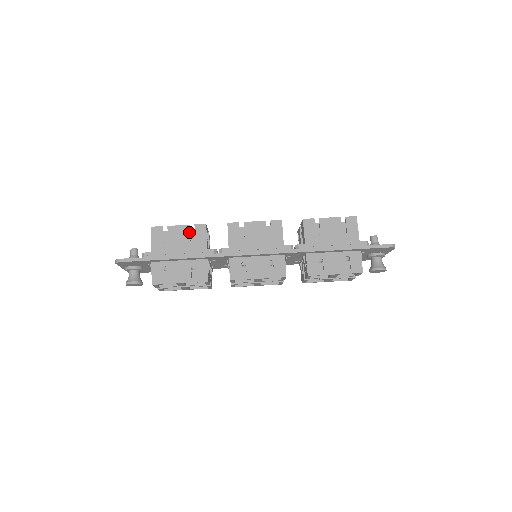
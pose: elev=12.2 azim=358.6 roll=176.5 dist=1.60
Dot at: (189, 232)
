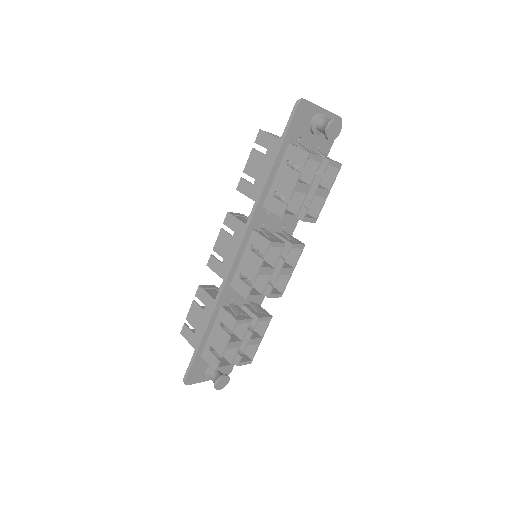
Dot at: (197, 305)
